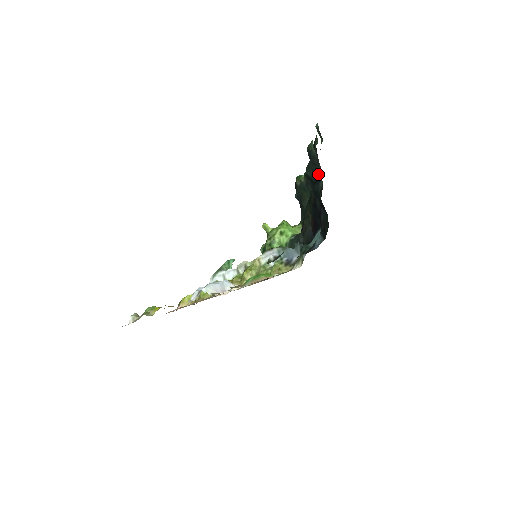
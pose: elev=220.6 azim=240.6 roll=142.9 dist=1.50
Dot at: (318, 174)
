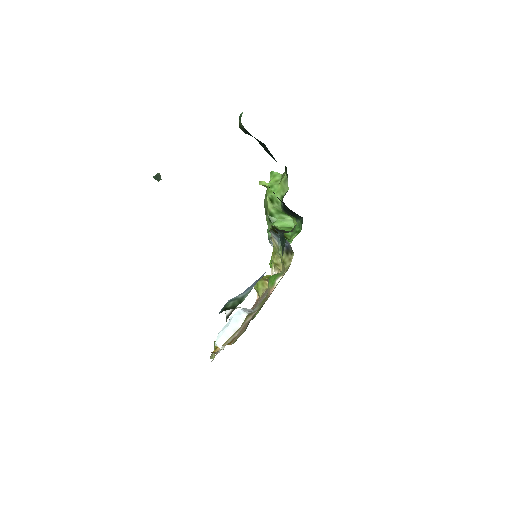
Dot at: occluded
